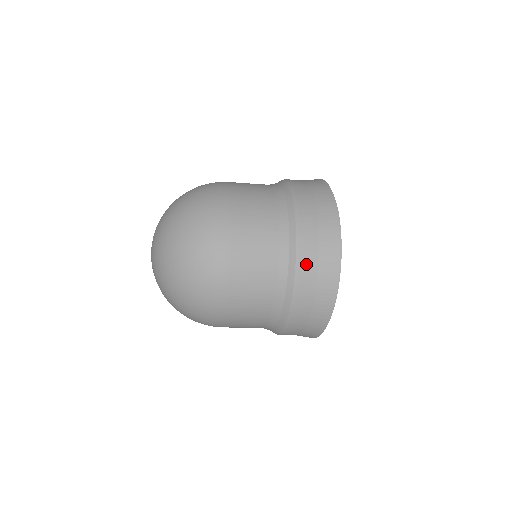
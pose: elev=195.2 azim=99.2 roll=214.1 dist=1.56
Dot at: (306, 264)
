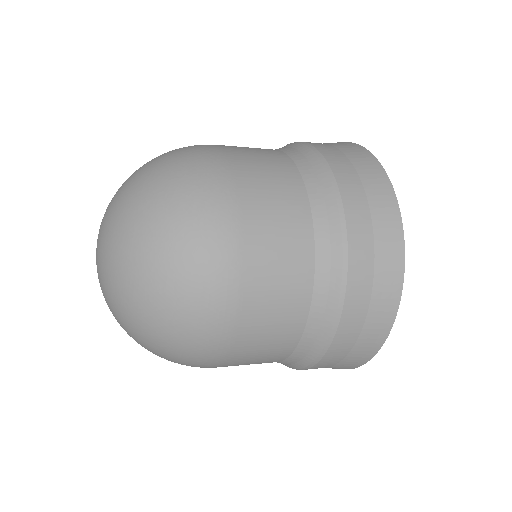
Dot at: (340, 343)
